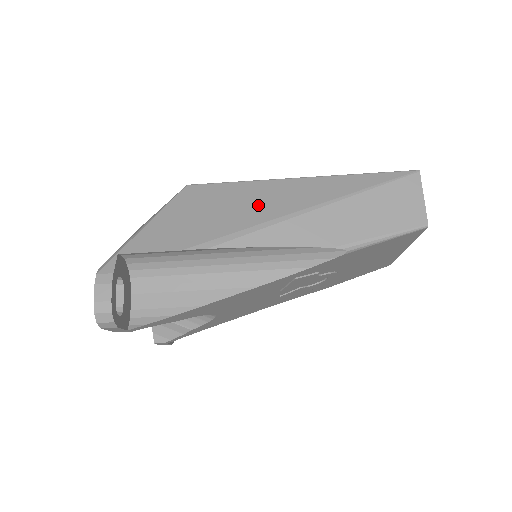
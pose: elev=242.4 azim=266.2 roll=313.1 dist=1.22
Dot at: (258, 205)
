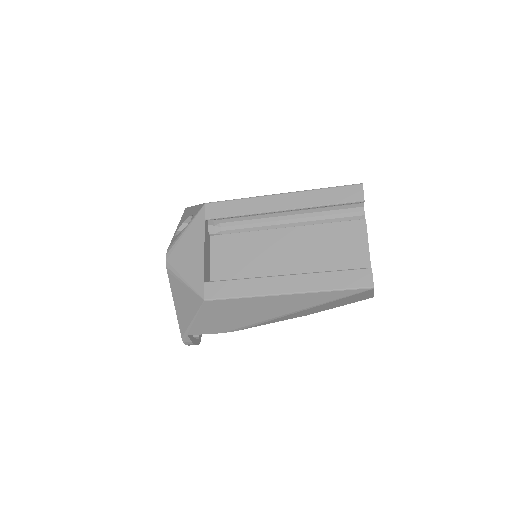
Dot at: (259, 312)
